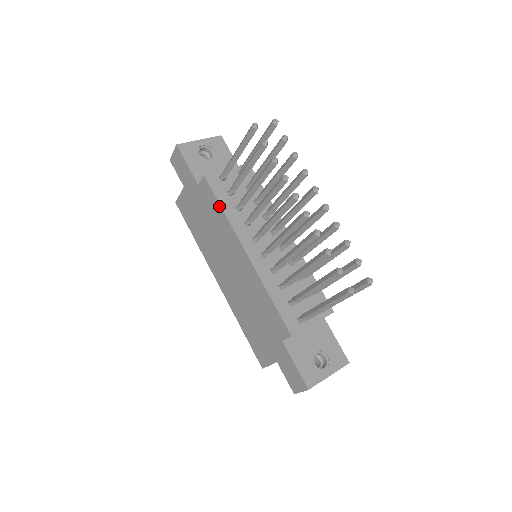
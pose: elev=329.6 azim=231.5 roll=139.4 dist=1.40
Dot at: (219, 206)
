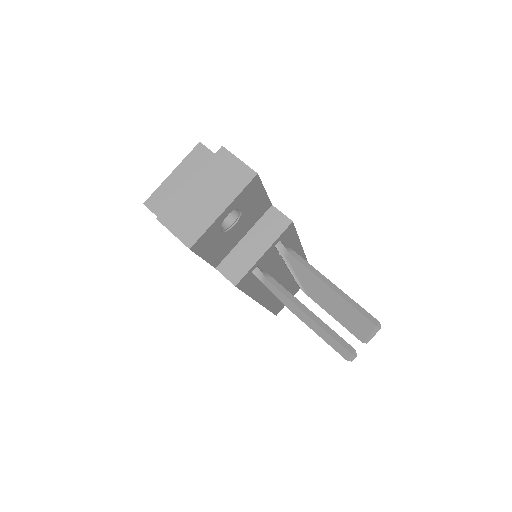
Dot at: occluded
